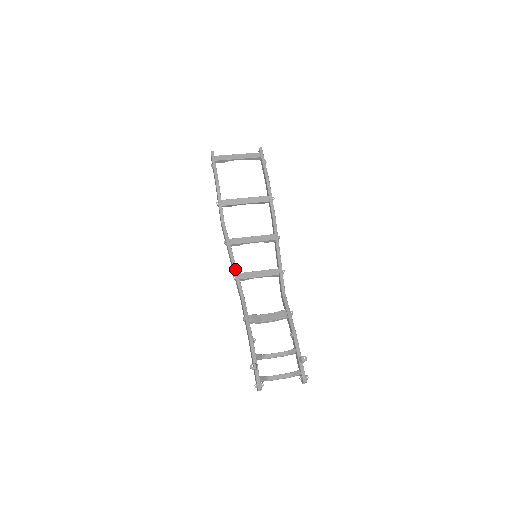
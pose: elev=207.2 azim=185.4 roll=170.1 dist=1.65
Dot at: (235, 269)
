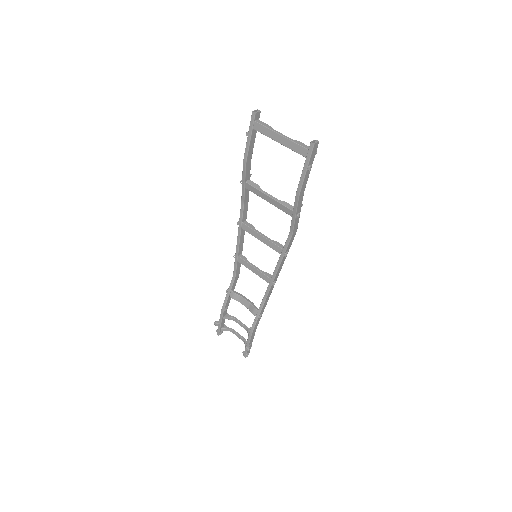
Dot at: (237, 252)
